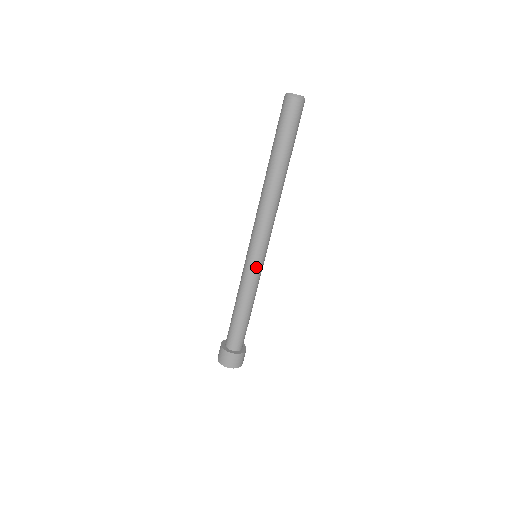
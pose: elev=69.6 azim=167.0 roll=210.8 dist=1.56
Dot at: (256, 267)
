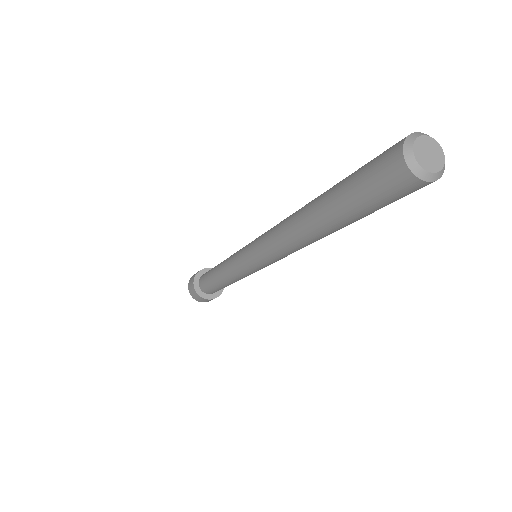
Dot at: occluded
